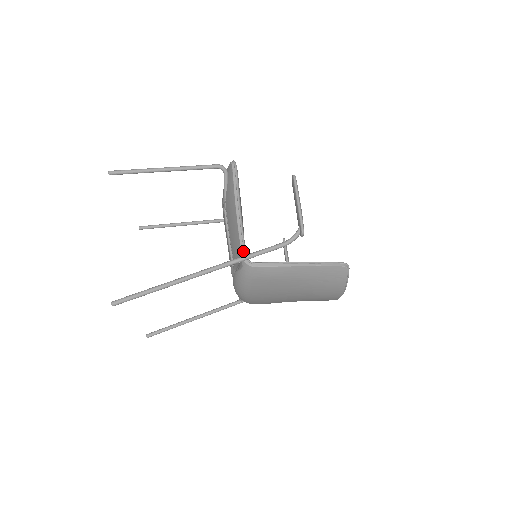
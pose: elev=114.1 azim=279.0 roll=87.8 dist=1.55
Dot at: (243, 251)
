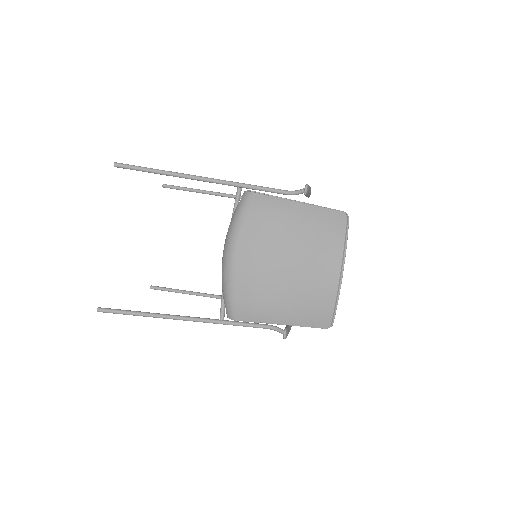
Dot at: occluded
